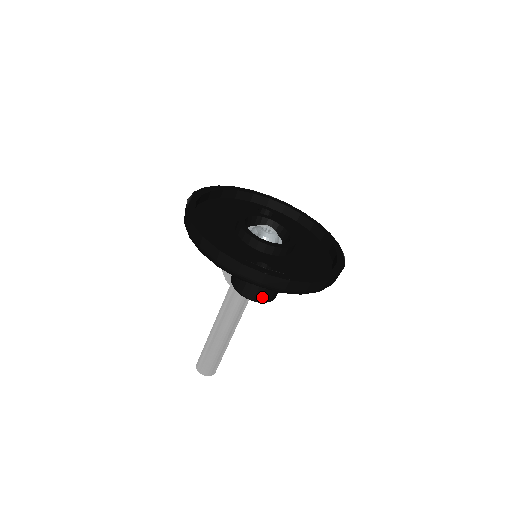
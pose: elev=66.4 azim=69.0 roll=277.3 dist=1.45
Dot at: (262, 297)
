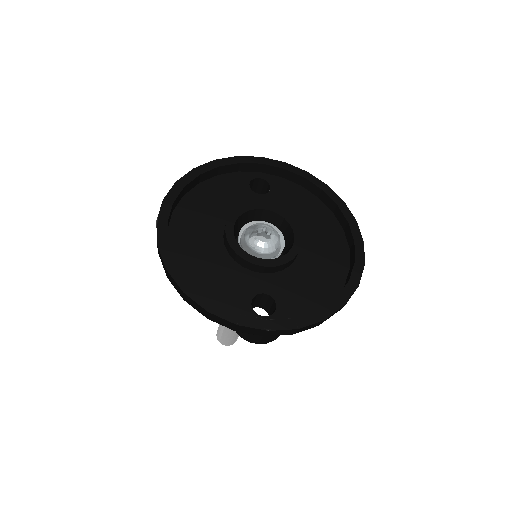
Dot at: (269, 340)
